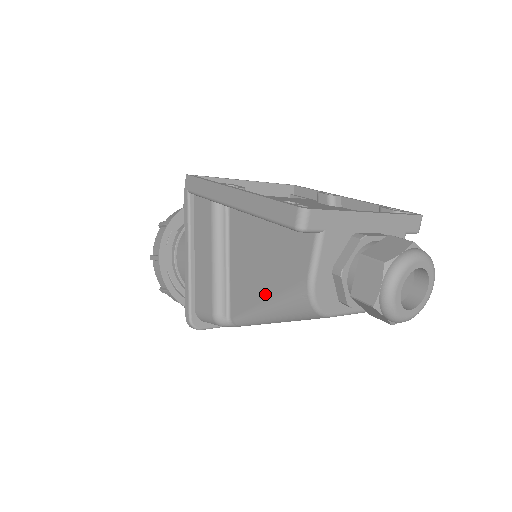
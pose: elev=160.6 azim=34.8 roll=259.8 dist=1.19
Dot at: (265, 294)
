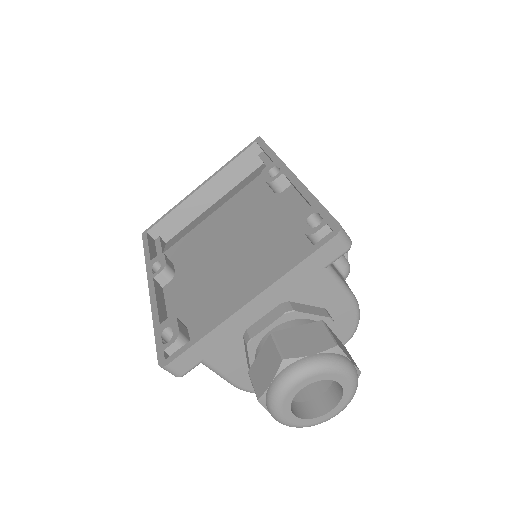
Dot at: occluded
